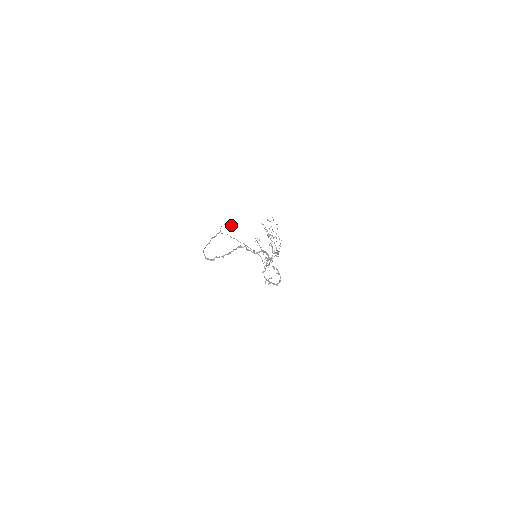
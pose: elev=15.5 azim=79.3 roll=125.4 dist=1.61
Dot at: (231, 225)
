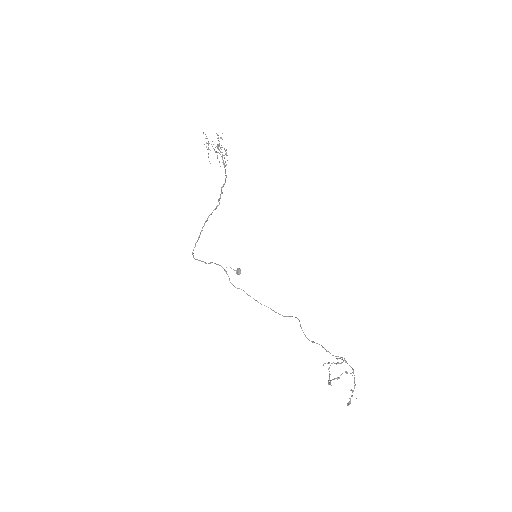
Dot at: (239, 270)
